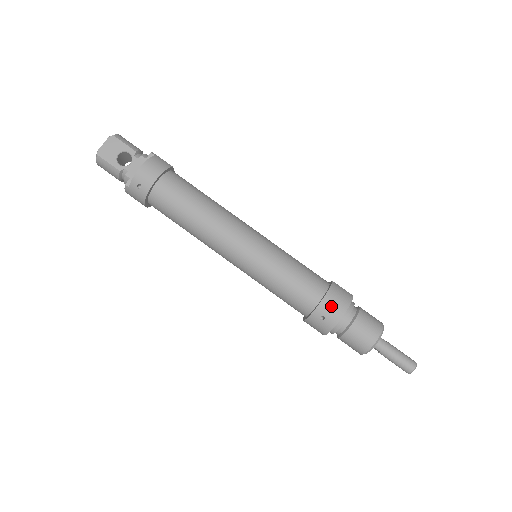
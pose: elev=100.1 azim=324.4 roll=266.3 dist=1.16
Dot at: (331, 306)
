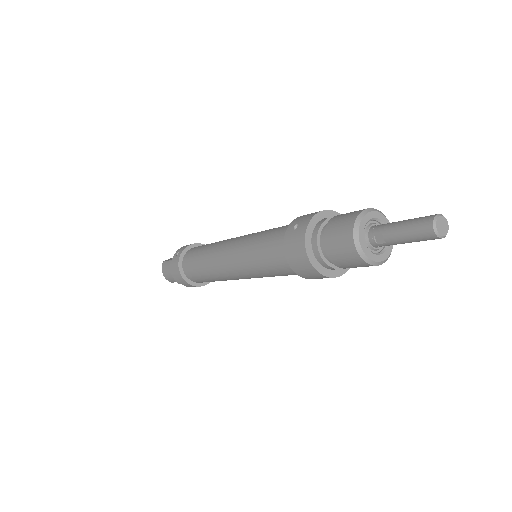
Dot at: (306, 215)
